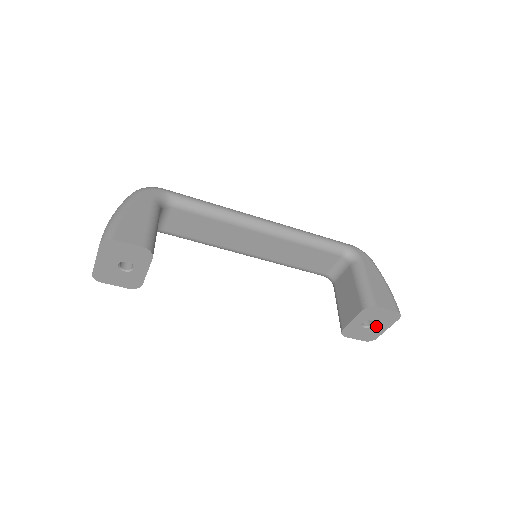
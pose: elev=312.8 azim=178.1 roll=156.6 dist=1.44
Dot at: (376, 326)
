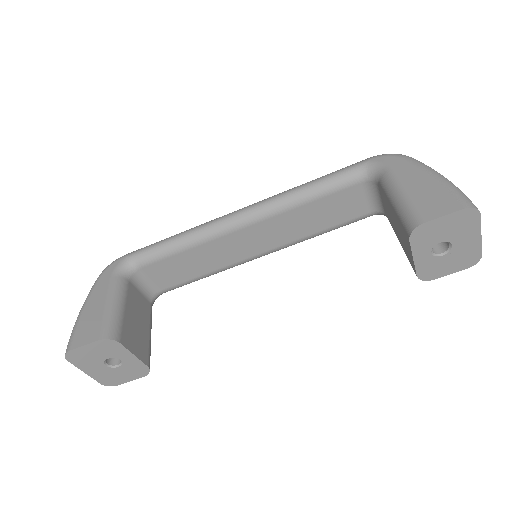
Dot at: (458, 243)
